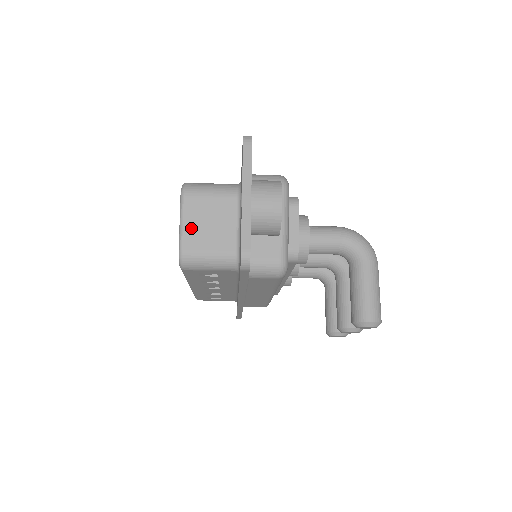
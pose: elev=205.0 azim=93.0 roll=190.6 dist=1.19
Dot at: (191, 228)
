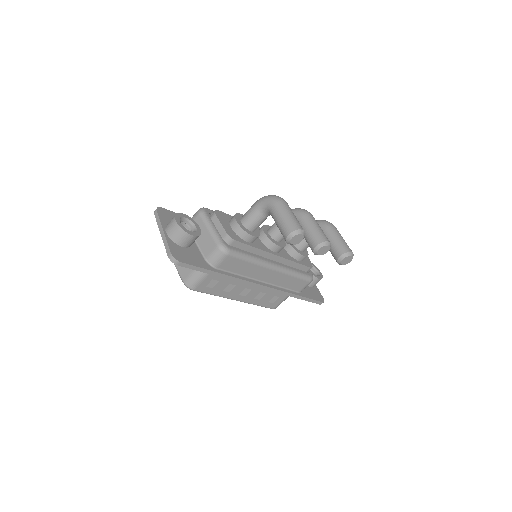
Dot at: (181, 268)
